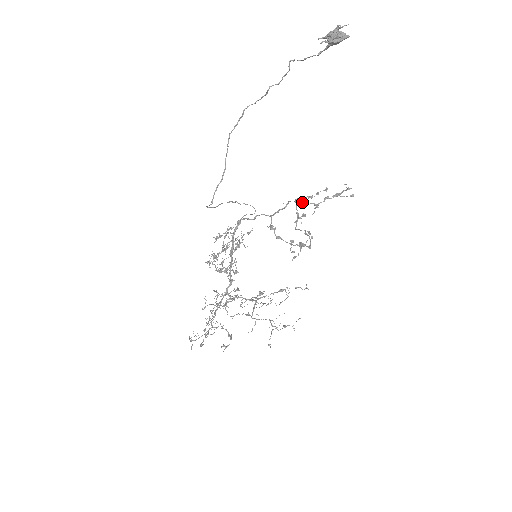
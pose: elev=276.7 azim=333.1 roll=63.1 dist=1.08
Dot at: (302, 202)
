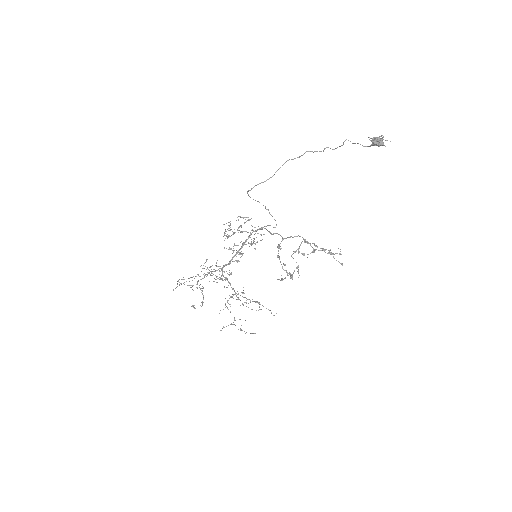
Dot at: (307, 242)
